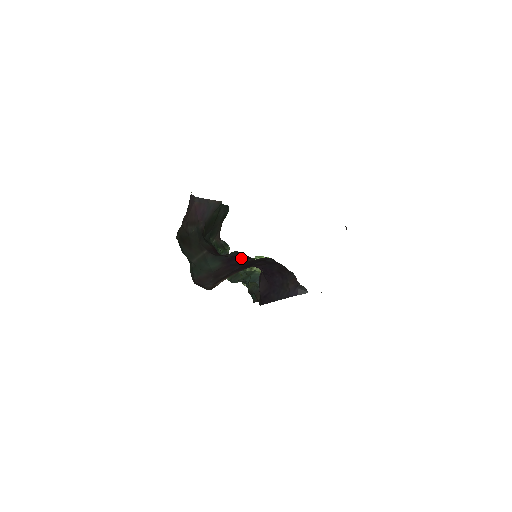
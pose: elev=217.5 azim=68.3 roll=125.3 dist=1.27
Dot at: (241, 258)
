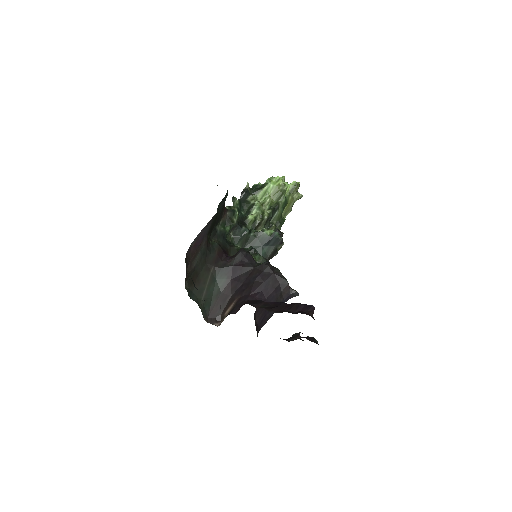
Dot at: (243, 267)
